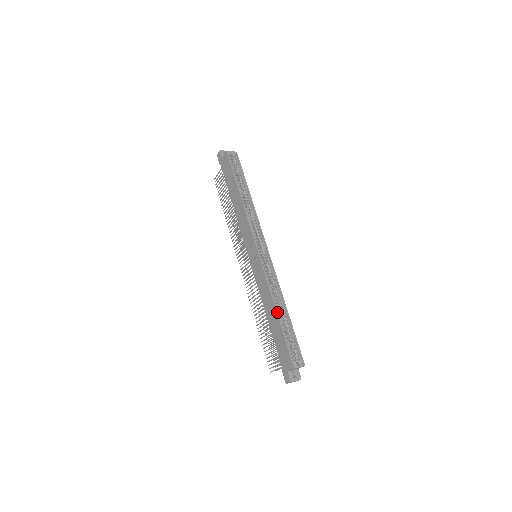
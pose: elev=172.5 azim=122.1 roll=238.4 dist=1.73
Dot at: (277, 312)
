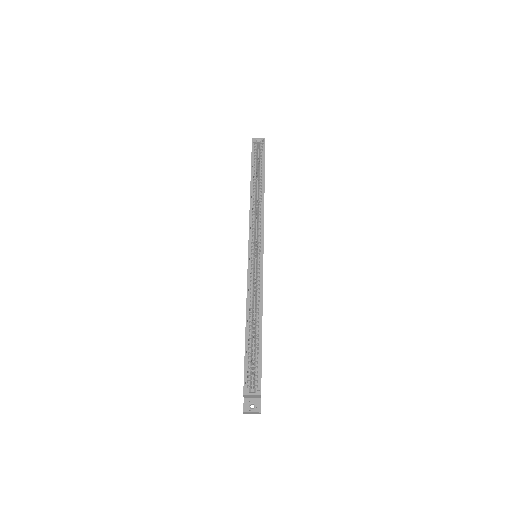
Dot at: (246, 322)
